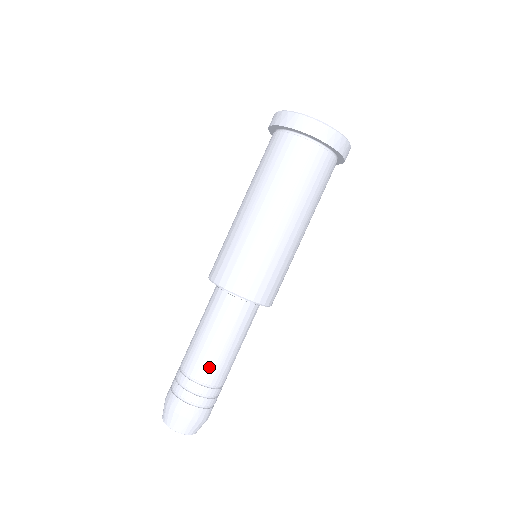
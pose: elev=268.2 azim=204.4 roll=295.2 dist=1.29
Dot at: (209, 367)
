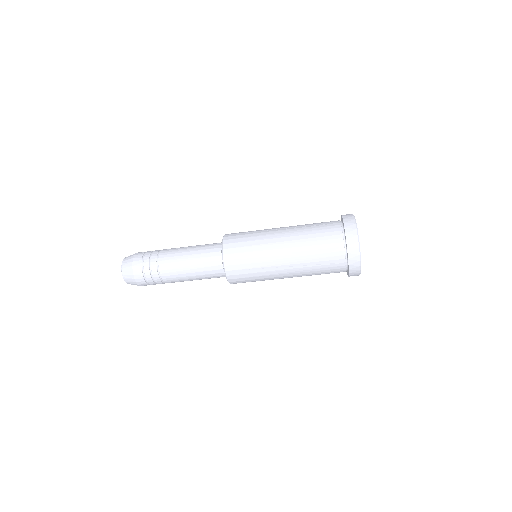
Dot at: (172, 275)
